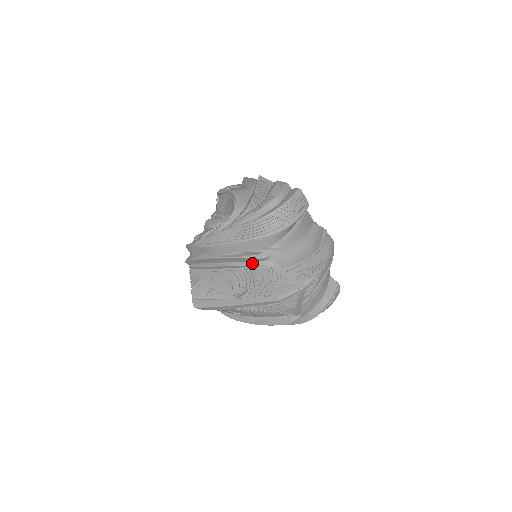
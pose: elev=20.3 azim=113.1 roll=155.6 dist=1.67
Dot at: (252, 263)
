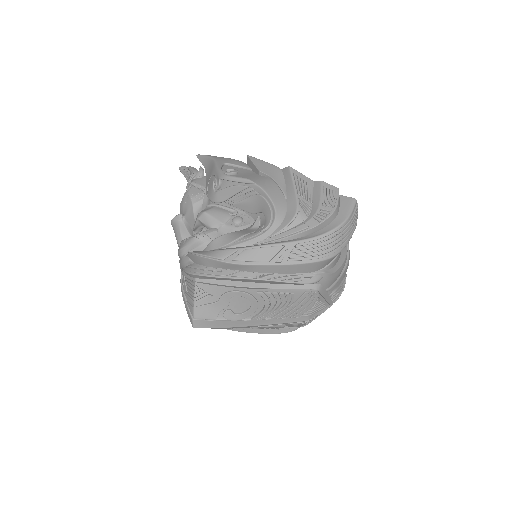
Dot at: (297, 286)
